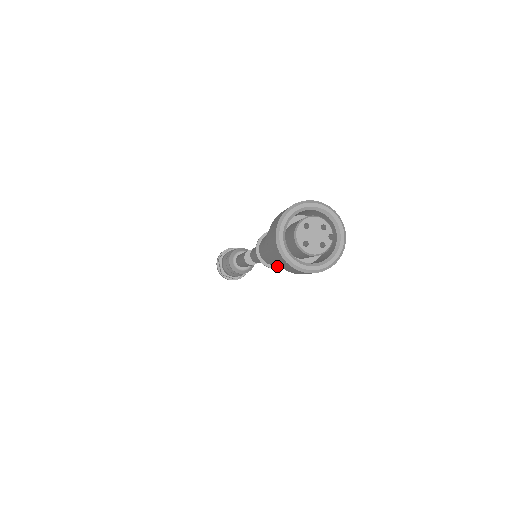
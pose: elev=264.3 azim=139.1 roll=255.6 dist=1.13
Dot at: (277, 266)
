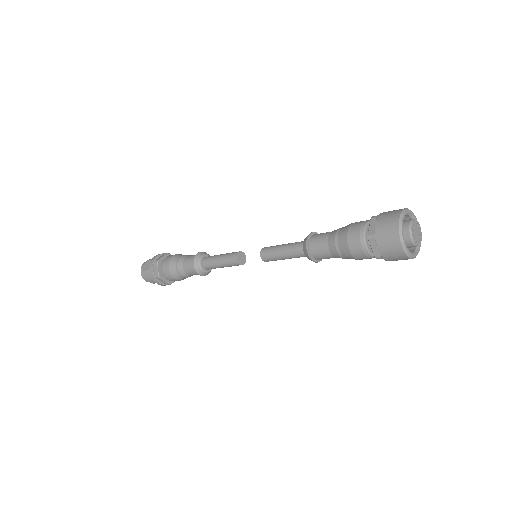
Dot at: (310, 253)
